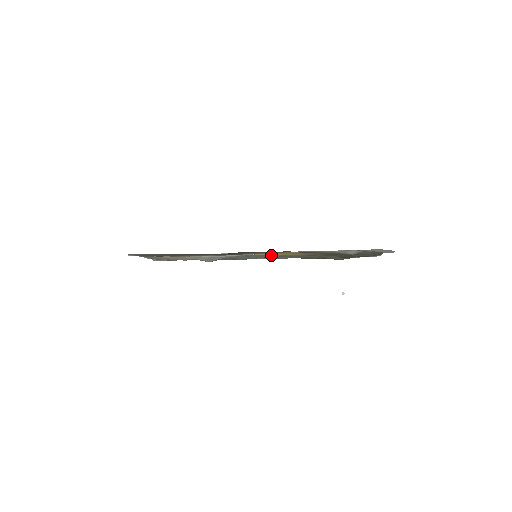
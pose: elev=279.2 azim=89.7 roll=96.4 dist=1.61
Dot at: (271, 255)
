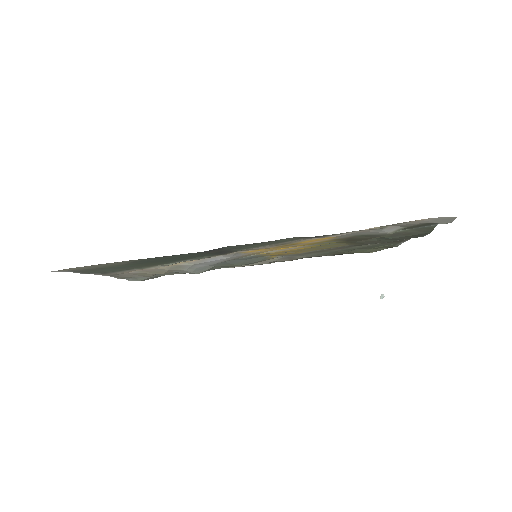
Dot at: (278, 254)
